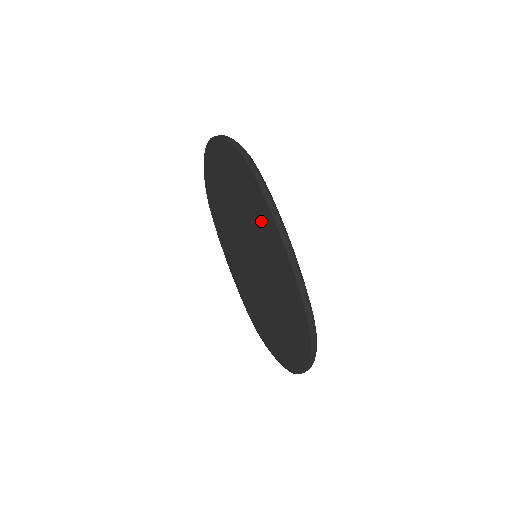
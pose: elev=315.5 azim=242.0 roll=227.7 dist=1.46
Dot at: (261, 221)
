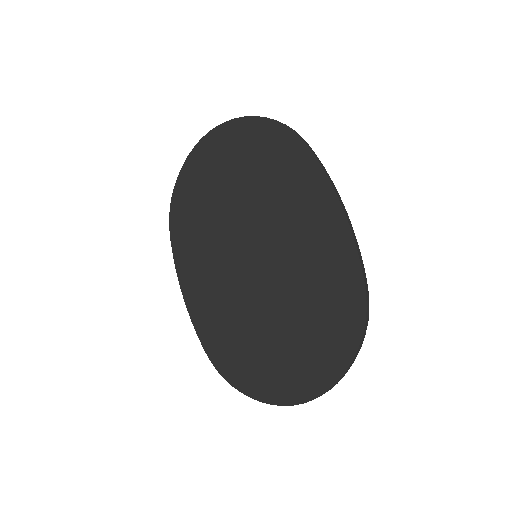
Dot at: (298, 192)
